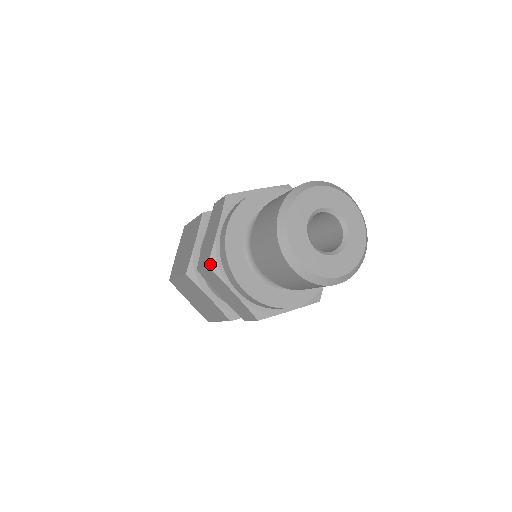
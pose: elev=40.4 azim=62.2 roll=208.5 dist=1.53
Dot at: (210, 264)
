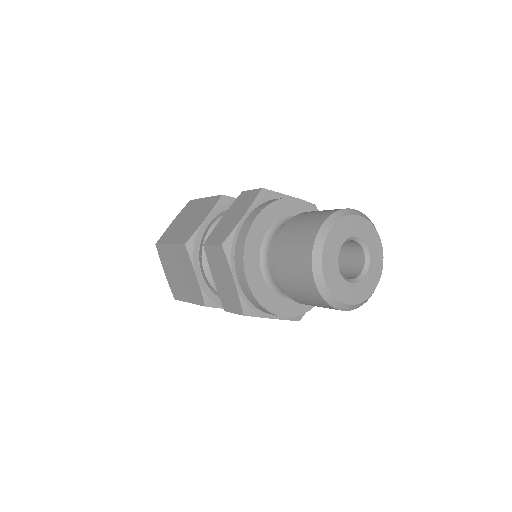
Dot at: (225, 244)
